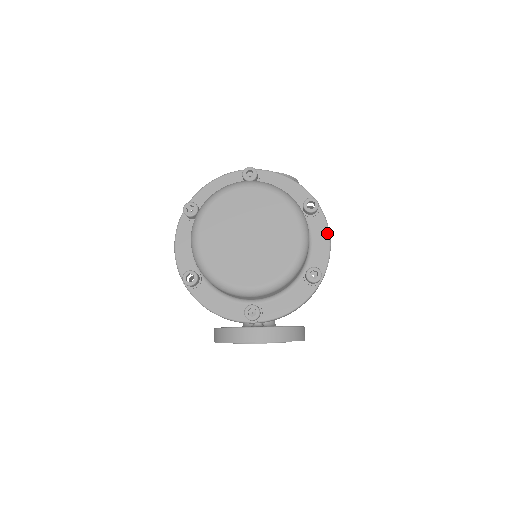
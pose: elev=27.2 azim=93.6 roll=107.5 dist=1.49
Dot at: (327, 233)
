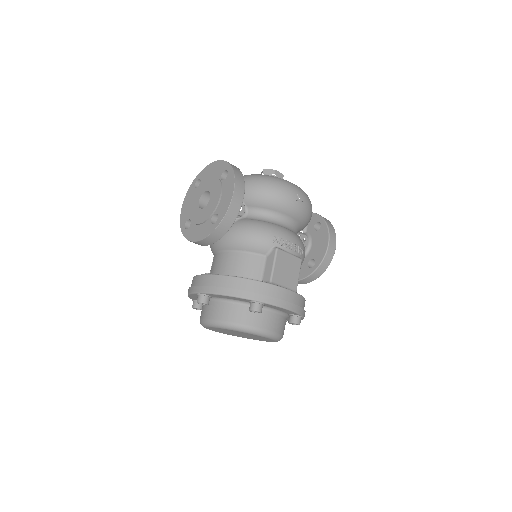
Dot at: (281, 308)
